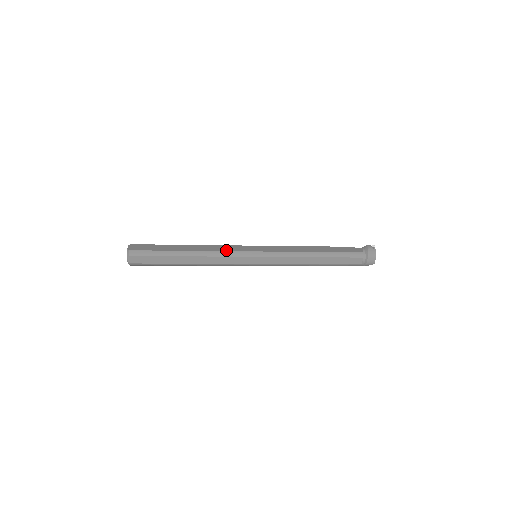
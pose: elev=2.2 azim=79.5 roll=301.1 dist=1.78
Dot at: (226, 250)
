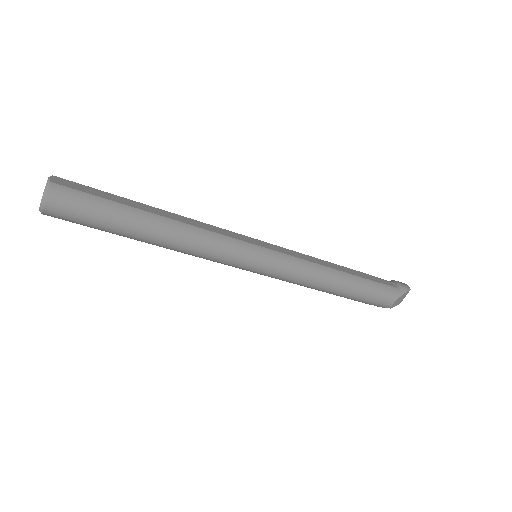
Dot at: occluded
